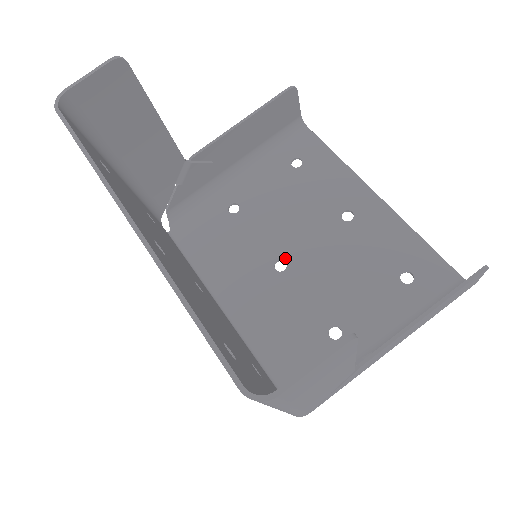
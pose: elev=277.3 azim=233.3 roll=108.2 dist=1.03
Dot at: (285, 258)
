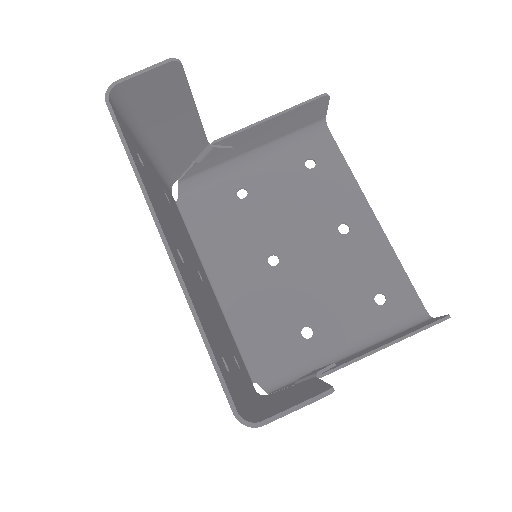
Dot at: (279, 254)
